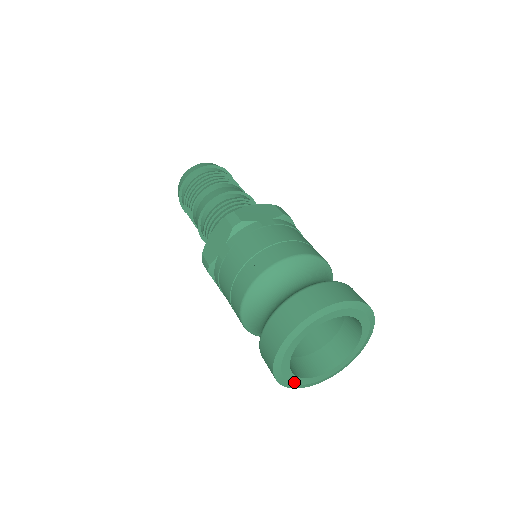
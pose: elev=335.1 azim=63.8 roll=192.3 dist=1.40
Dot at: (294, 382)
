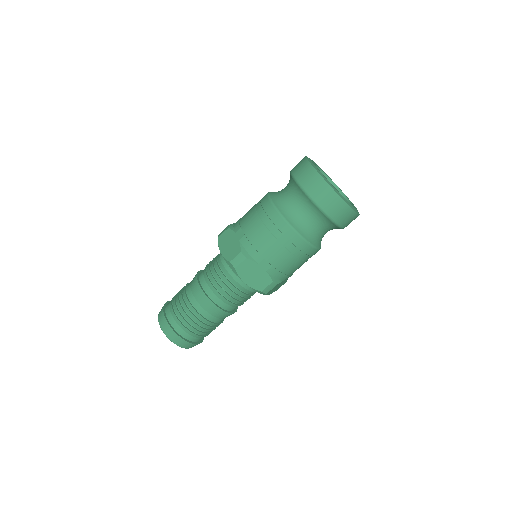
Dot at: (348, 202)
